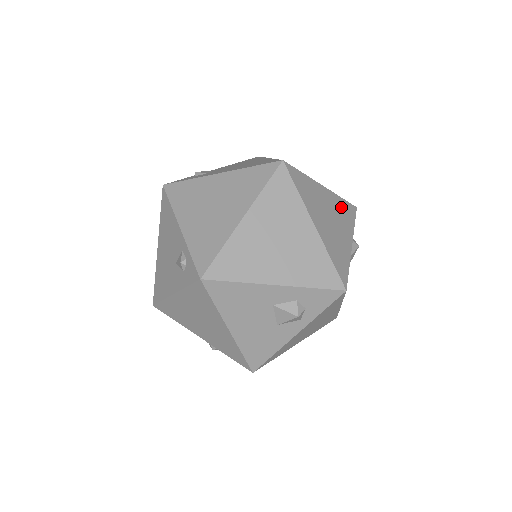
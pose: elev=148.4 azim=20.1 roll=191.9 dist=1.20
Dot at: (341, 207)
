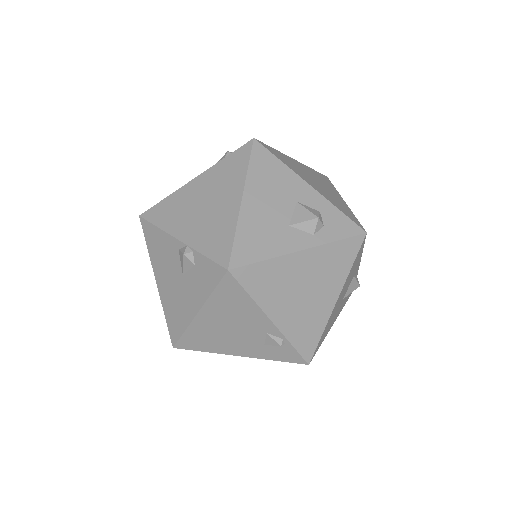
Dot at: occluded
